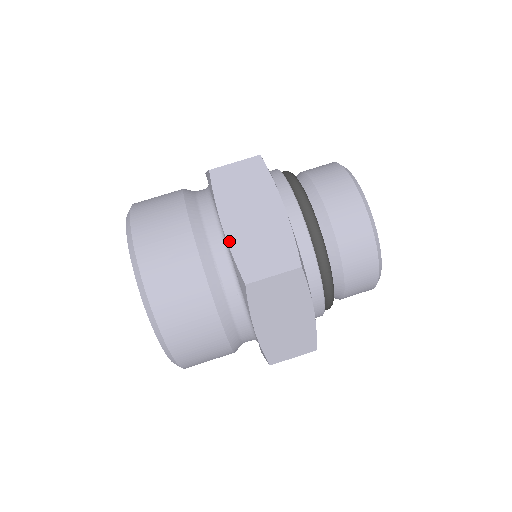
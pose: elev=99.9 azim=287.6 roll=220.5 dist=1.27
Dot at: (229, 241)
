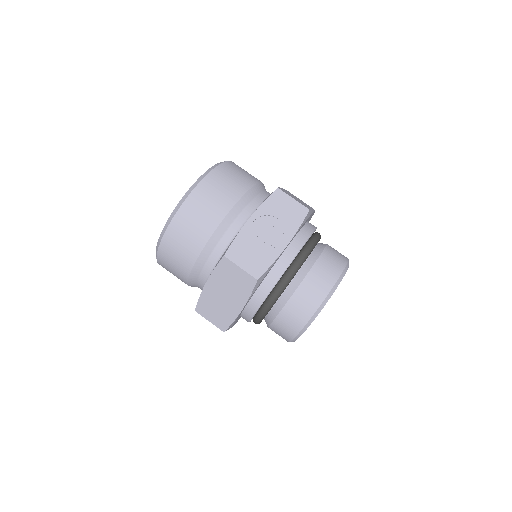
Dot at: (203, 292)
